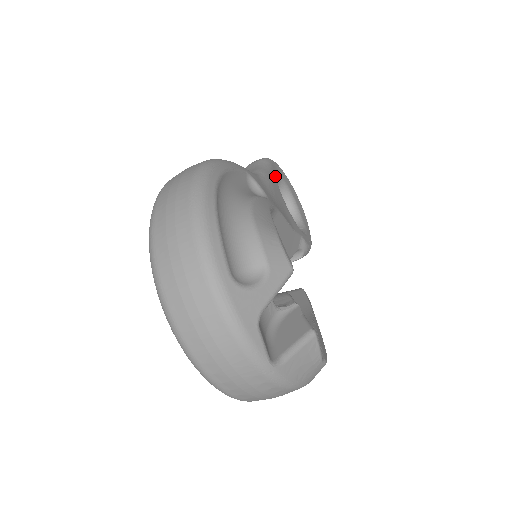
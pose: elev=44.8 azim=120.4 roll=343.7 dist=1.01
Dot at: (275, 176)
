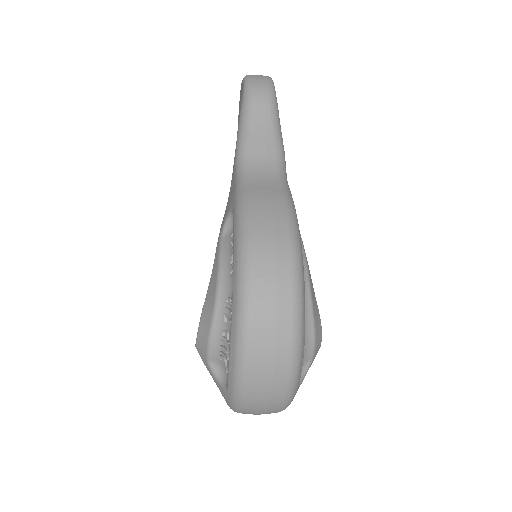
Dot at: occluded
